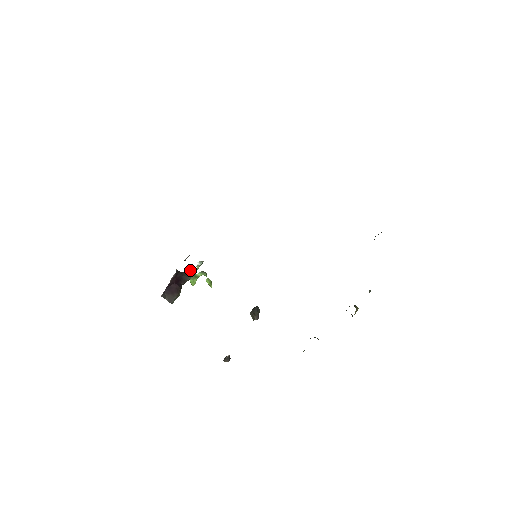
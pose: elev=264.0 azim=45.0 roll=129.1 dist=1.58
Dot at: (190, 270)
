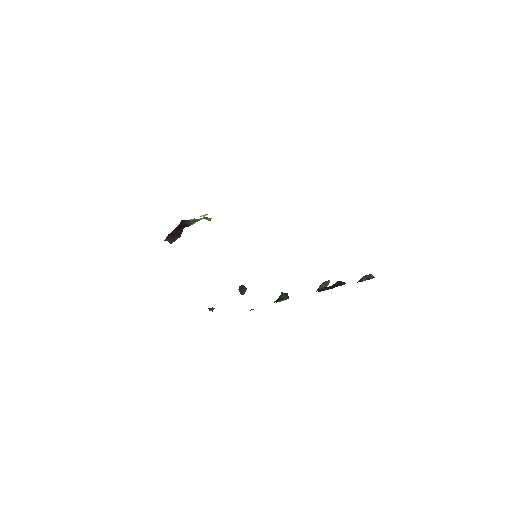
Dot at: occluded
